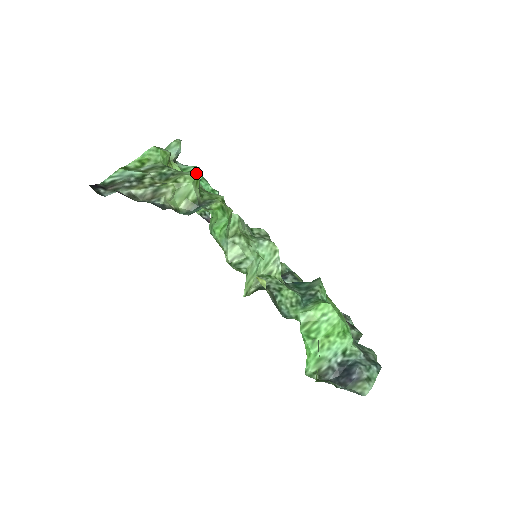
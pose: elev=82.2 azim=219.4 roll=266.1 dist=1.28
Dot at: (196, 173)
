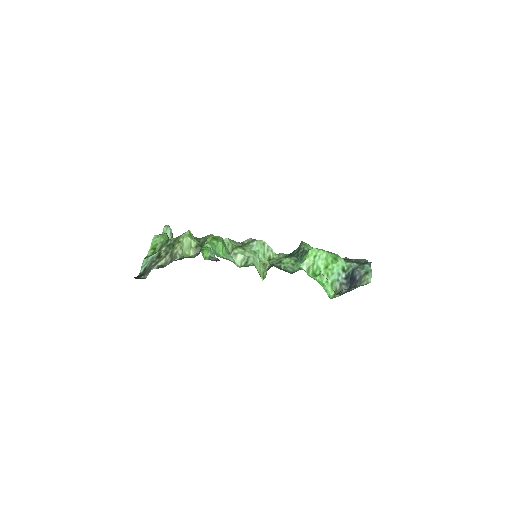
Dot at: occluded
